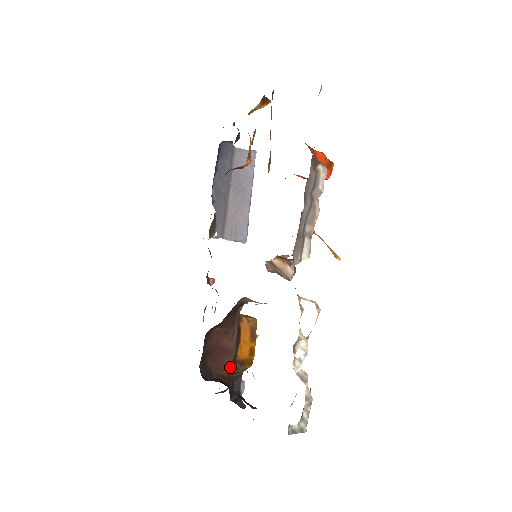
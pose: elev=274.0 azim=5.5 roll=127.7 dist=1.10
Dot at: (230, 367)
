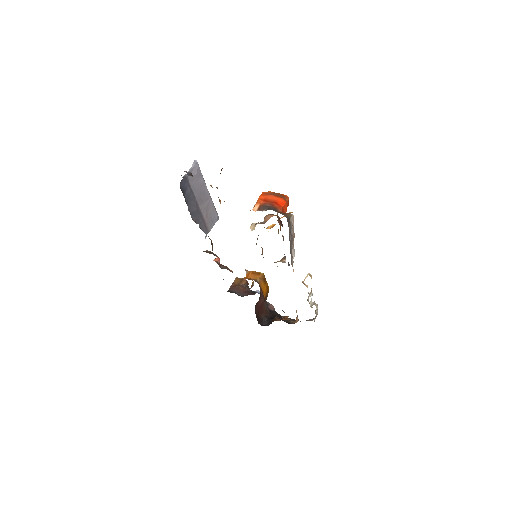
Dot at: occluded
